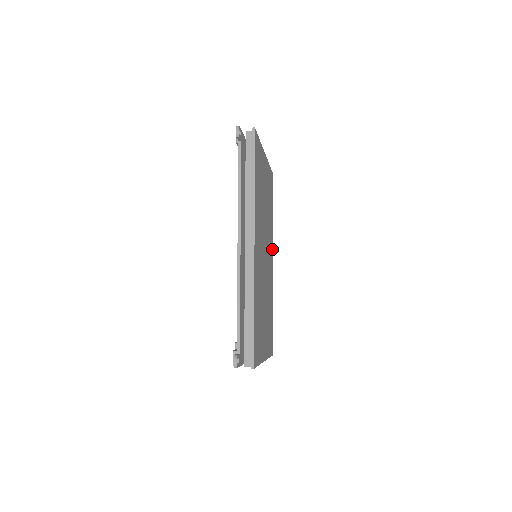
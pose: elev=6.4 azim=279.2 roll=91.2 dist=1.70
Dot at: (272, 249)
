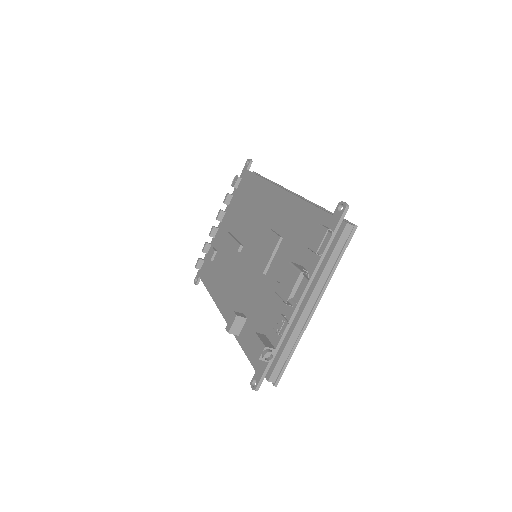
Dot at: occluded
